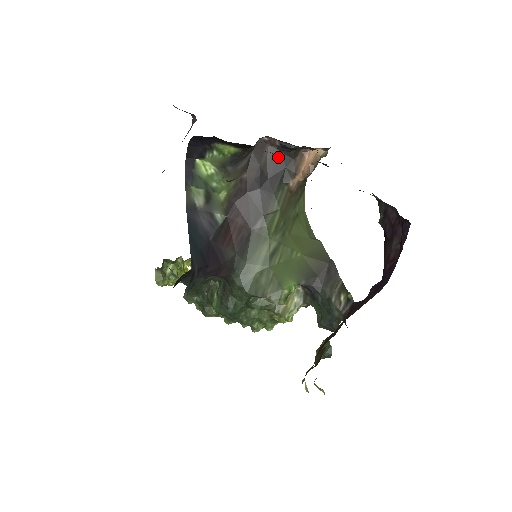
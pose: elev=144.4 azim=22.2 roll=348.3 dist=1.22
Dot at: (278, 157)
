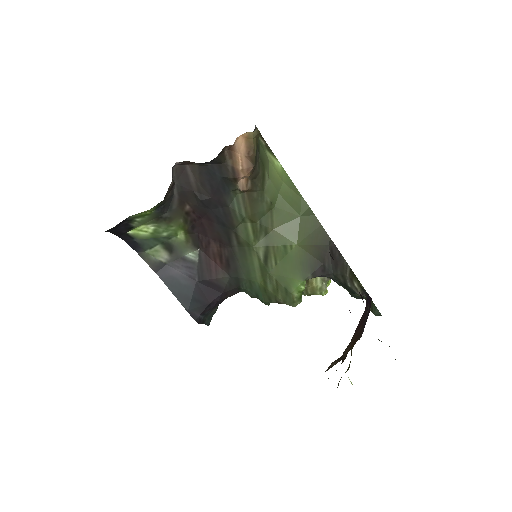
Dot at: (206, 171)
